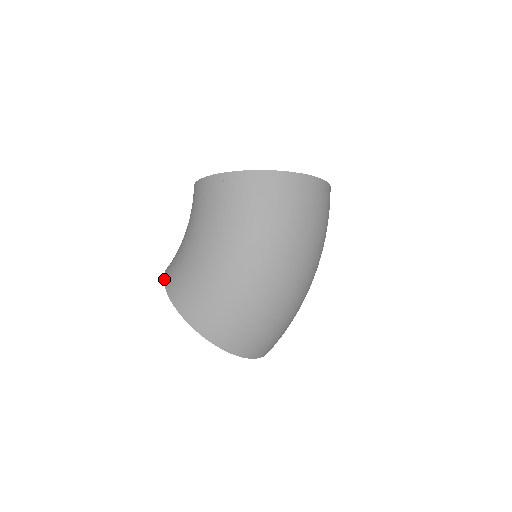
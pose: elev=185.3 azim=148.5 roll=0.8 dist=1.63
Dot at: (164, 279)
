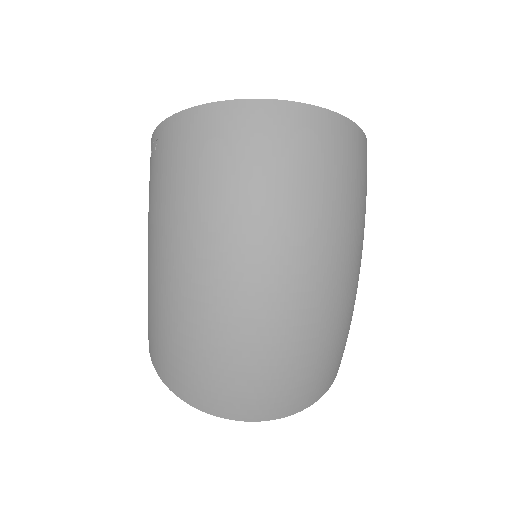
Dot at: occluded
